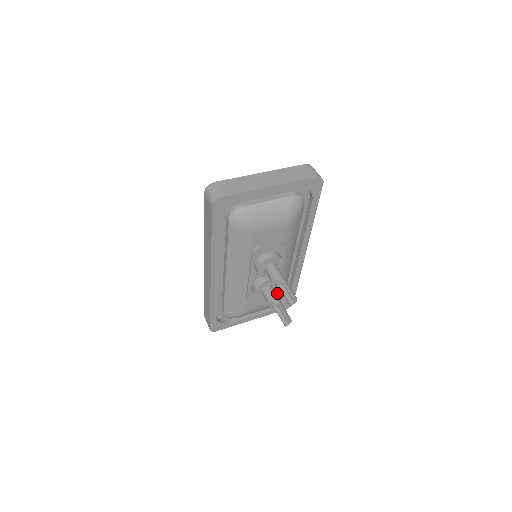
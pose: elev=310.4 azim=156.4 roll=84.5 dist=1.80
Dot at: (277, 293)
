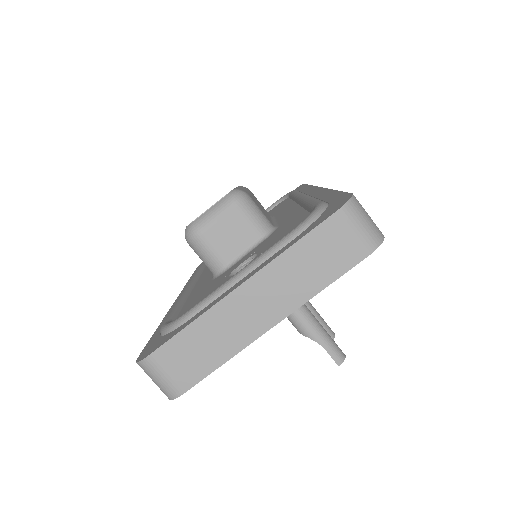
Dot at: occluded
